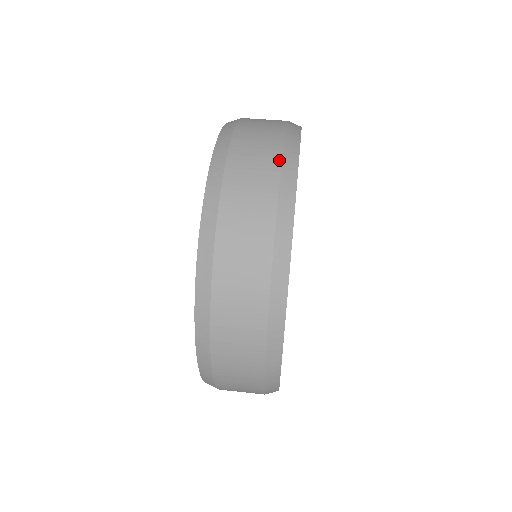
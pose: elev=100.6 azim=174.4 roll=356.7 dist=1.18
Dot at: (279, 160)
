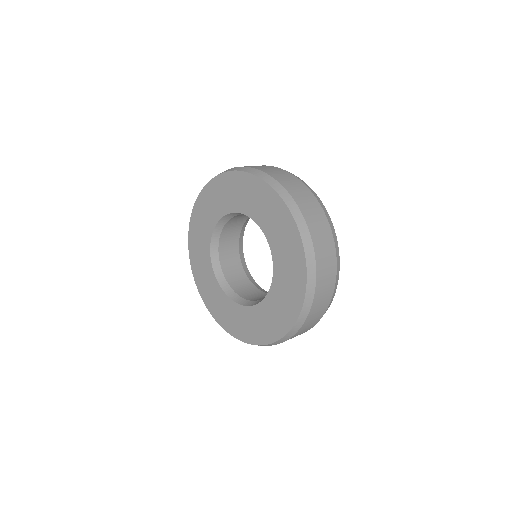
Dot at: (279, 168)
